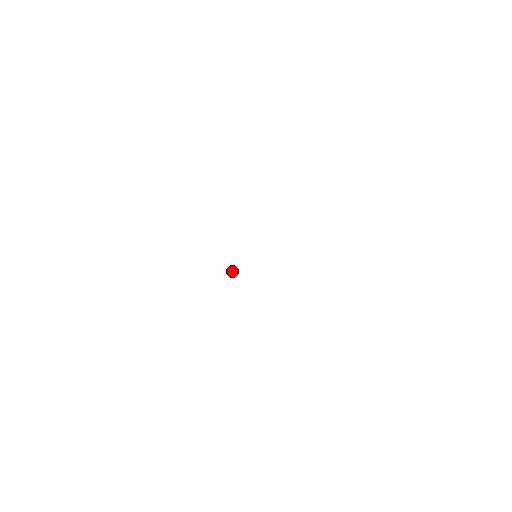
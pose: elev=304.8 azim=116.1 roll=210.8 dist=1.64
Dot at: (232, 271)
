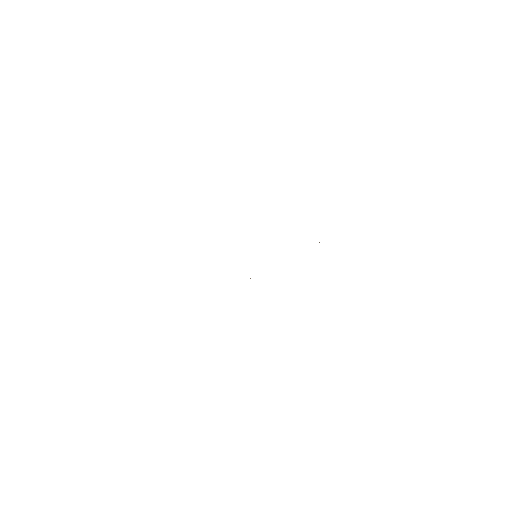
Dot at: occluded
